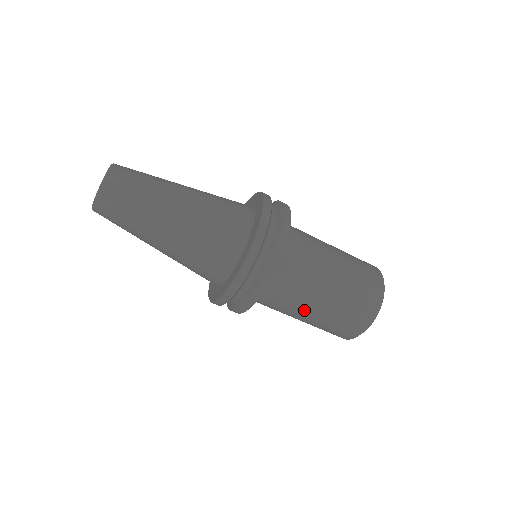
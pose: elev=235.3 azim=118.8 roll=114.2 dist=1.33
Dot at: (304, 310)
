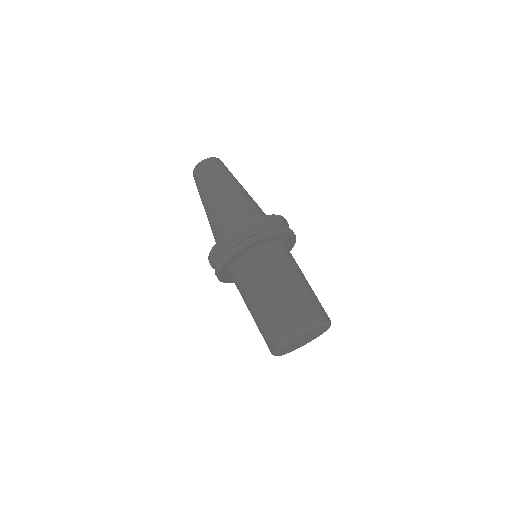
Dot at: (256, 295)
